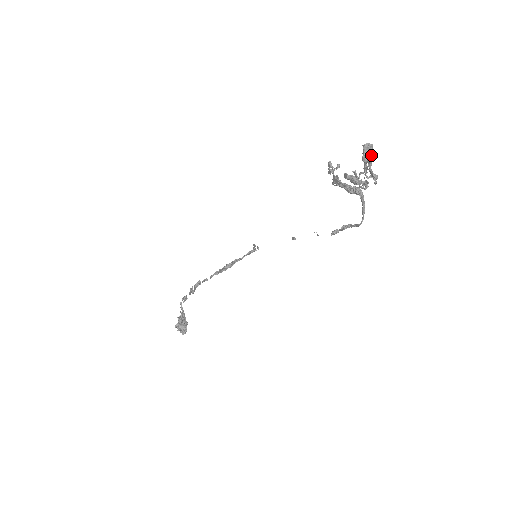
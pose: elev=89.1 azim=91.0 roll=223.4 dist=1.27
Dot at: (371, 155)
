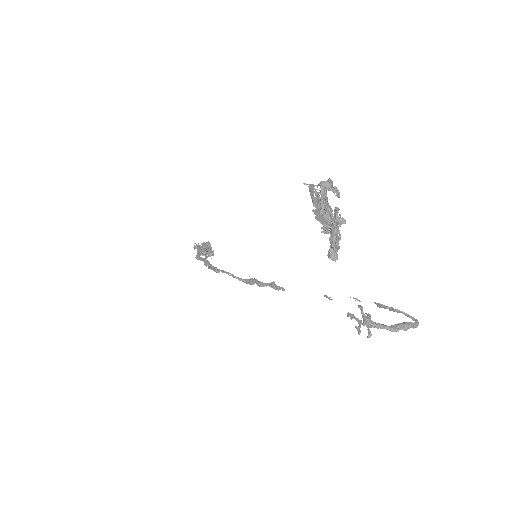
Dot at: (331, 216)
